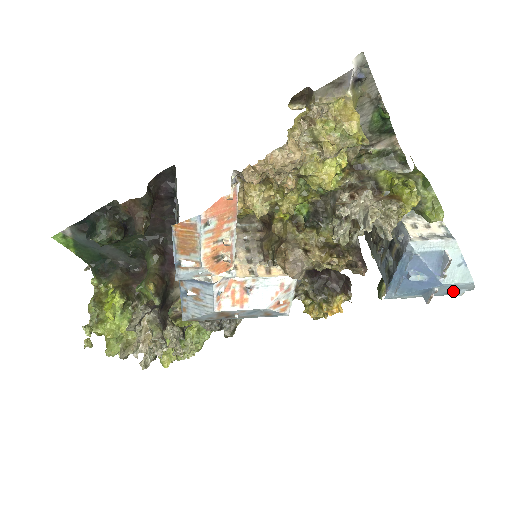
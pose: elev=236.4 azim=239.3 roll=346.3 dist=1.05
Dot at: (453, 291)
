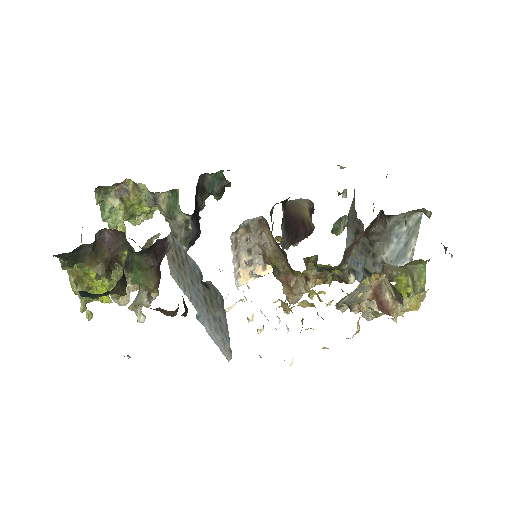
Dot at: occluded
